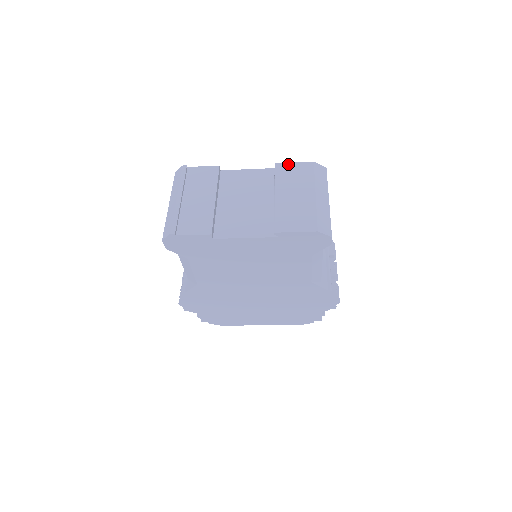
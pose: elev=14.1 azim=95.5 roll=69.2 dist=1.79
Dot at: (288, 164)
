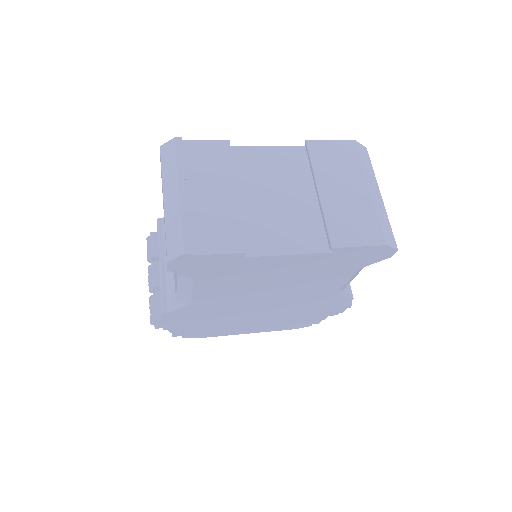
Dot at: (324, 142)
